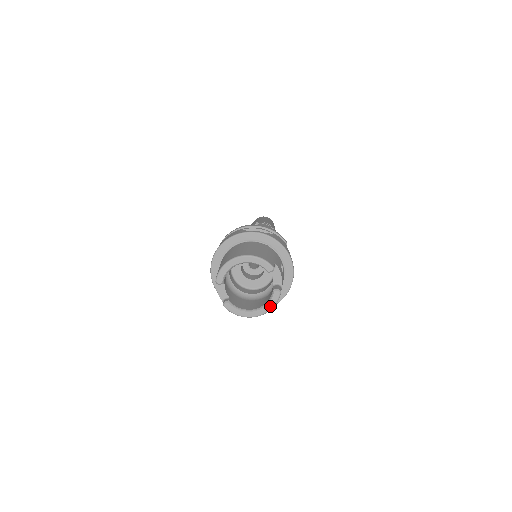
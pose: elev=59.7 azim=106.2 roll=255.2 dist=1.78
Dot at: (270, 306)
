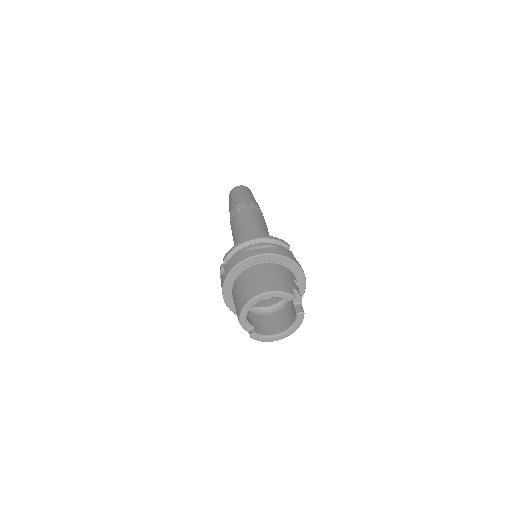
Dot at: (296, 327)
